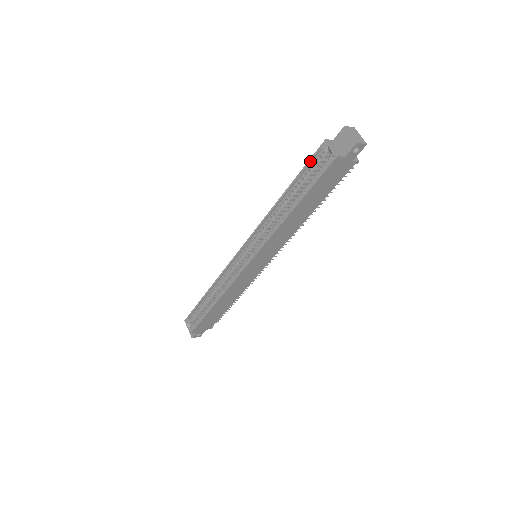
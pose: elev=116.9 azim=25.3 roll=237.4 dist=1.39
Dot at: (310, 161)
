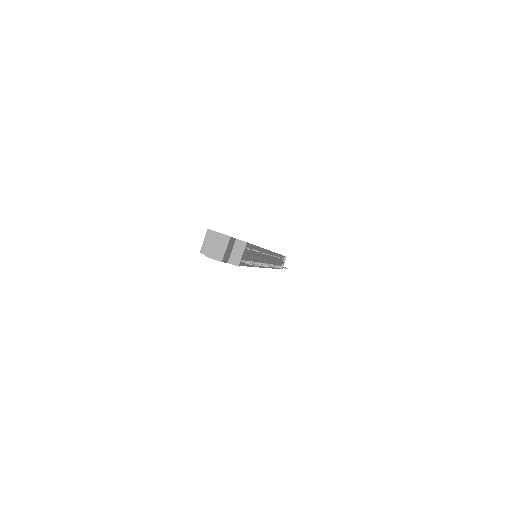
Dot at: occluded
